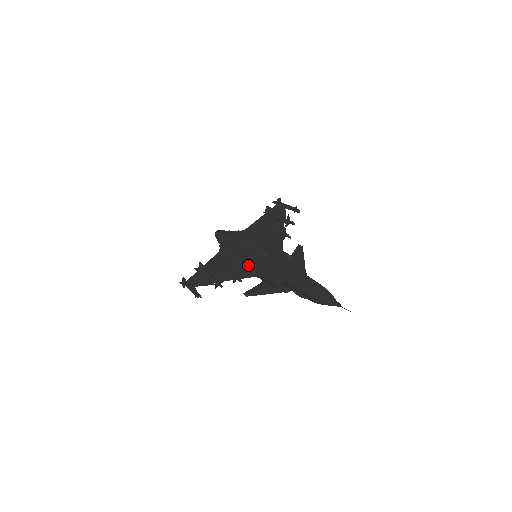
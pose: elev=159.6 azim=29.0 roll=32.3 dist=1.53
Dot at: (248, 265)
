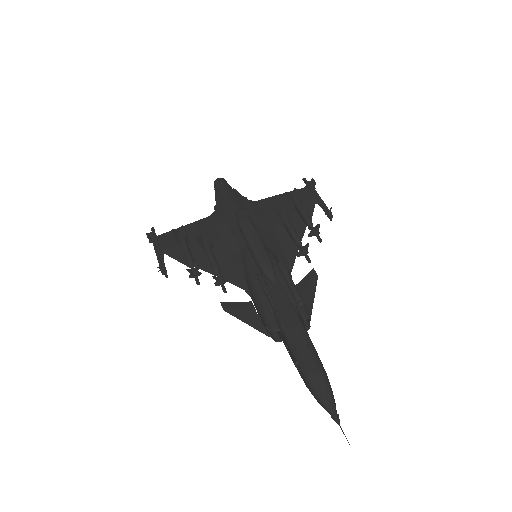
Dot at: (242, 267)
